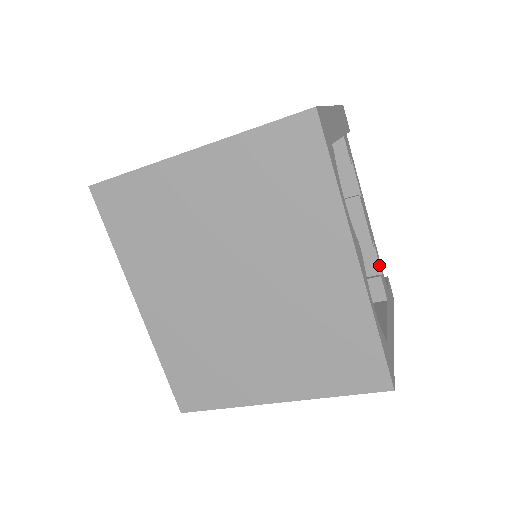
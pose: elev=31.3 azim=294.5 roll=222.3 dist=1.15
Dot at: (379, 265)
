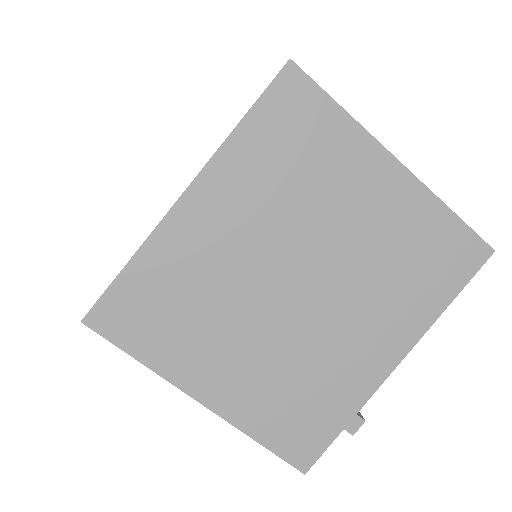
Dot at: occluded
